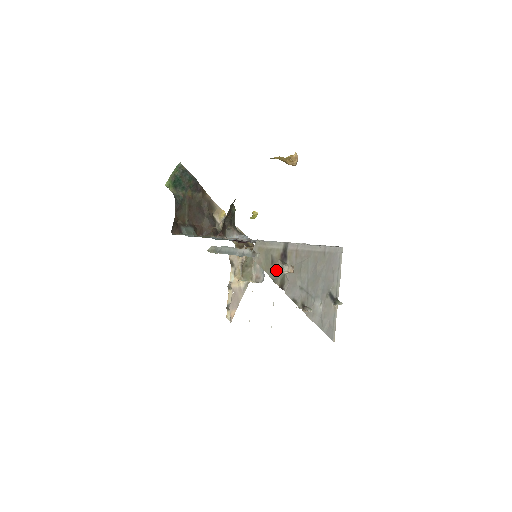
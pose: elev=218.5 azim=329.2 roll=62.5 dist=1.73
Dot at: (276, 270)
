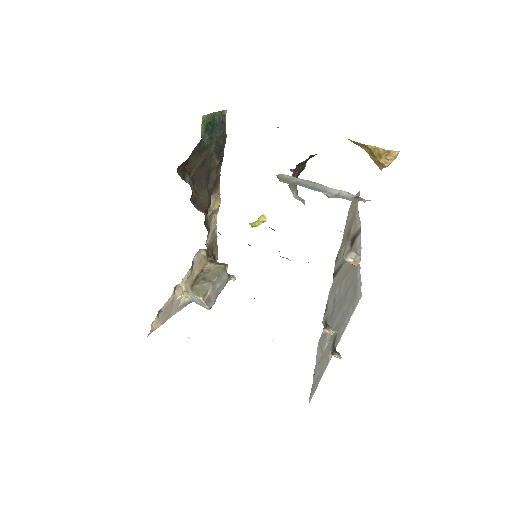
Dot at: (344, 248)
